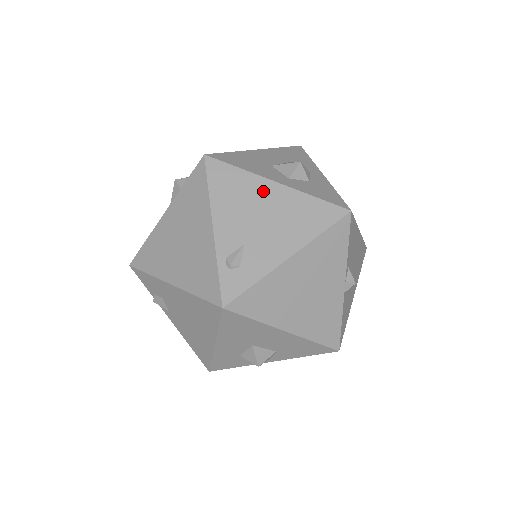
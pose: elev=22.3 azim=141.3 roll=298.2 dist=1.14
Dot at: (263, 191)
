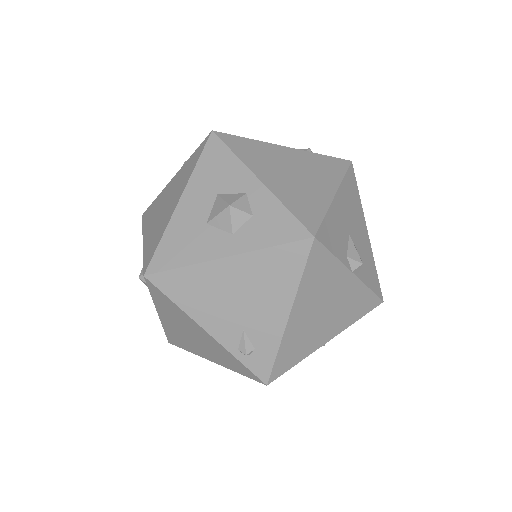
Dot at: (221, 274)
